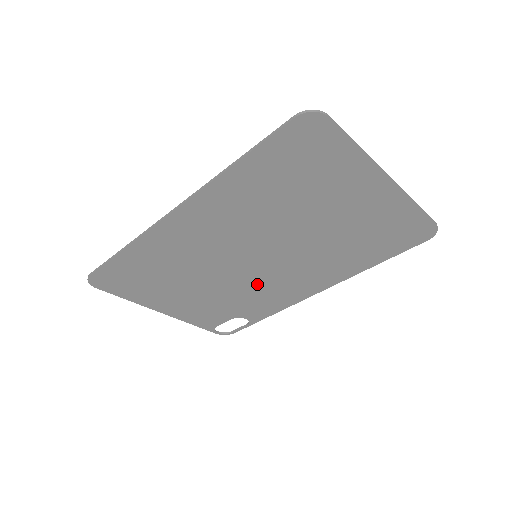
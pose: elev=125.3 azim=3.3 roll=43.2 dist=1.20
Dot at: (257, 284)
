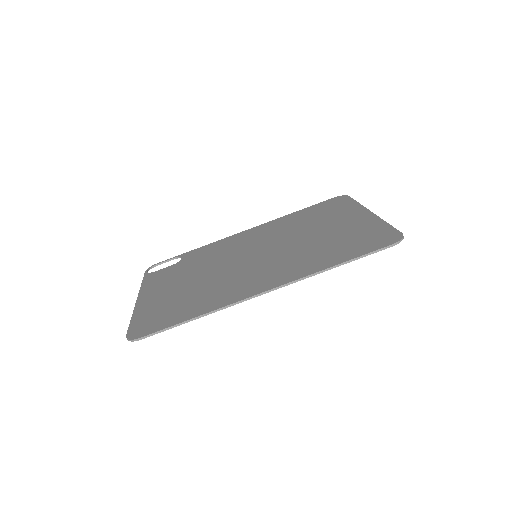
Dot at: occluded
